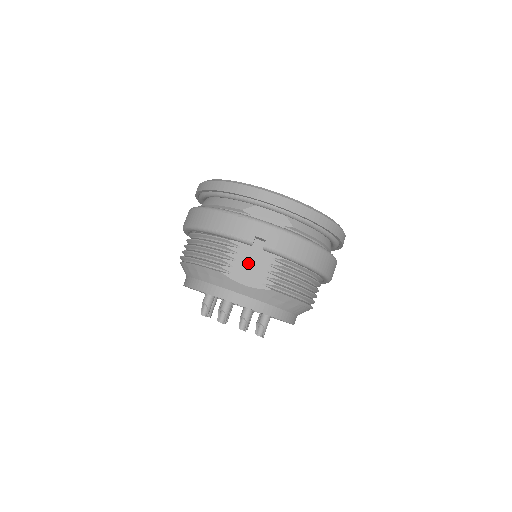
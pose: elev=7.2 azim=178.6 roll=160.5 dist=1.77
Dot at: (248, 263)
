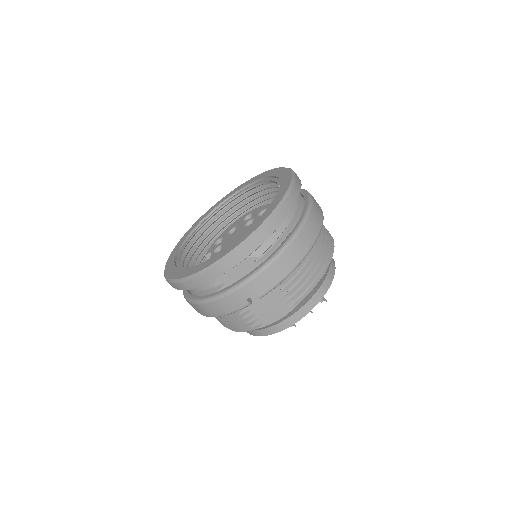
Dot at: (263, 308)
